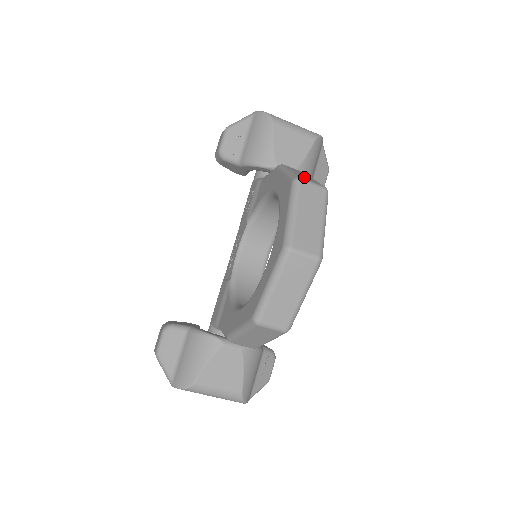
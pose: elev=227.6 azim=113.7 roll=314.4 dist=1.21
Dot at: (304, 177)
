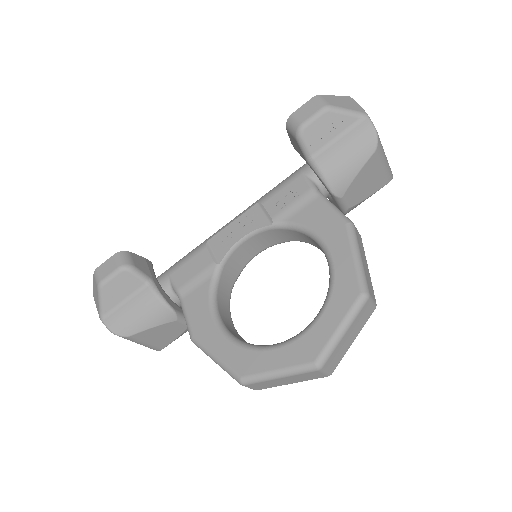
Dot at: (369, 282)
